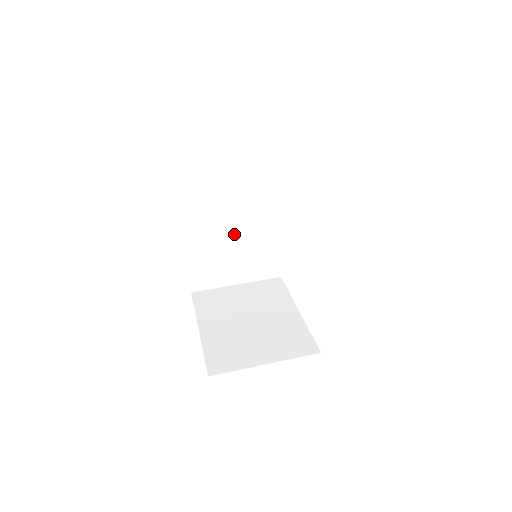
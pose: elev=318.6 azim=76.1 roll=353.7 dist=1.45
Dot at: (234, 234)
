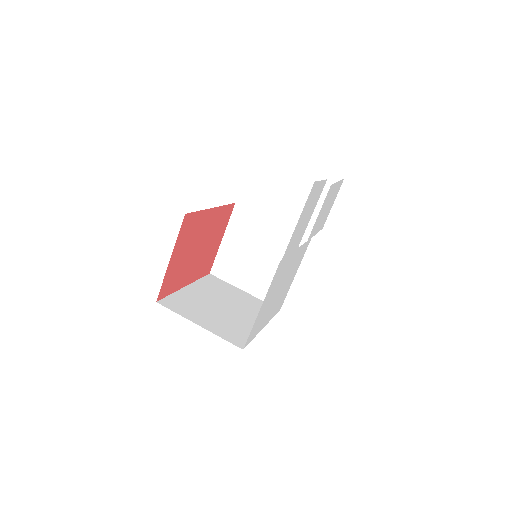
Dot at: (263, 247)
